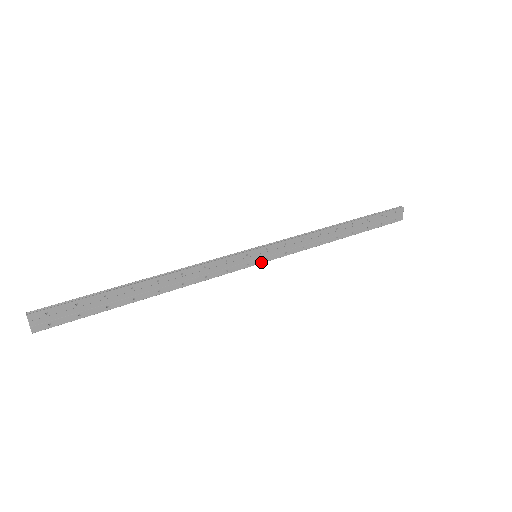
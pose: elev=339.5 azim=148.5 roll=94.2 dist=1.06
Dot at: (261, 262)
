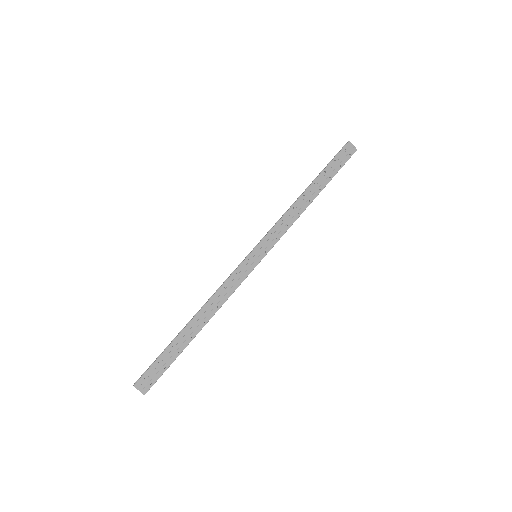
Dot at: (263, 257)
